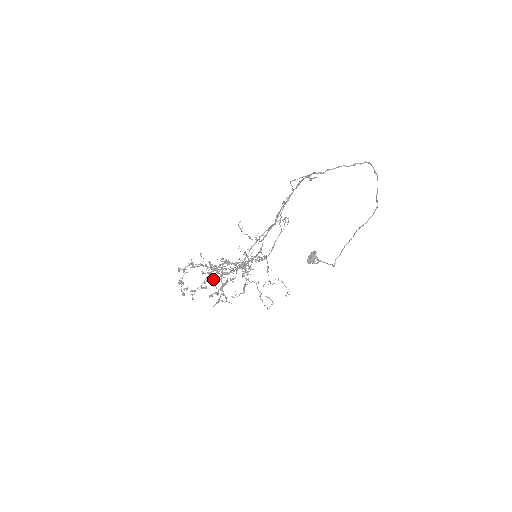
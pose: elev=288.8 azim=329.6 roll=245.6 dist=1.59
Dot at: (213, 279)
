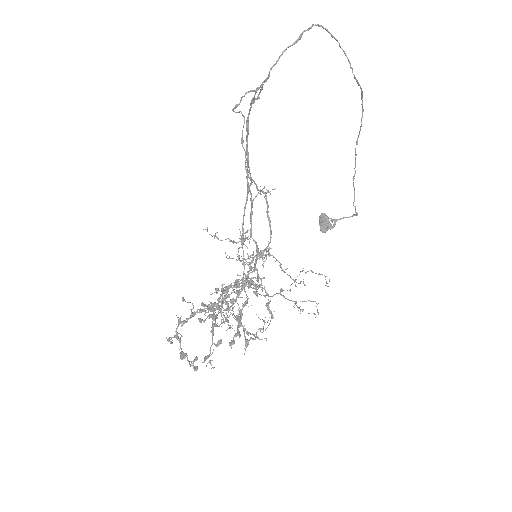
Dot at: occluded
